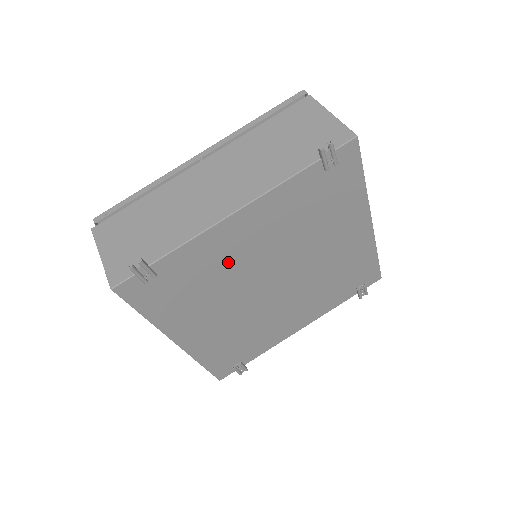
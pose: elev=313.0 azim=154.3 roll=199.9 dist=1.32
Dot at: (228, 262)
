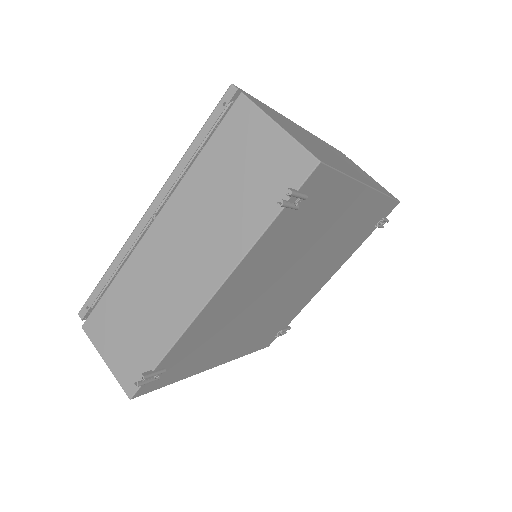
Dot at: (229, 315)
